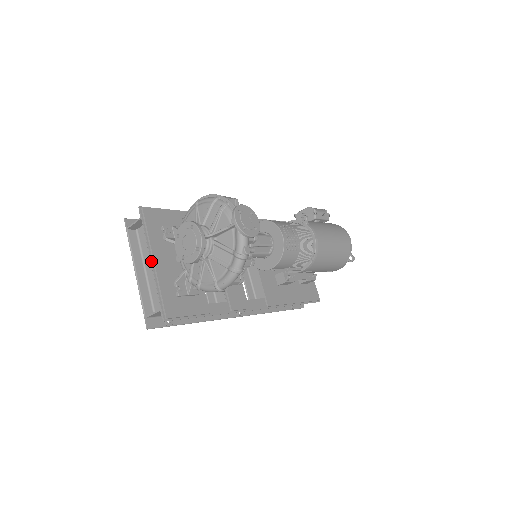
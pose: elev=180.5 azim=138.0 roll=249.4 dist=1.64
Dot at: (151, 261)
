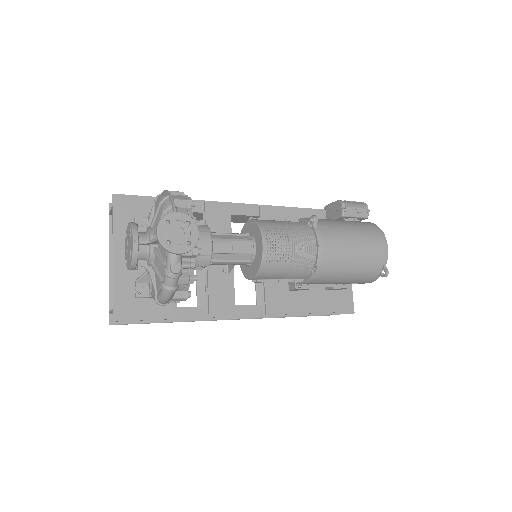
Dot at: (113, 256)
